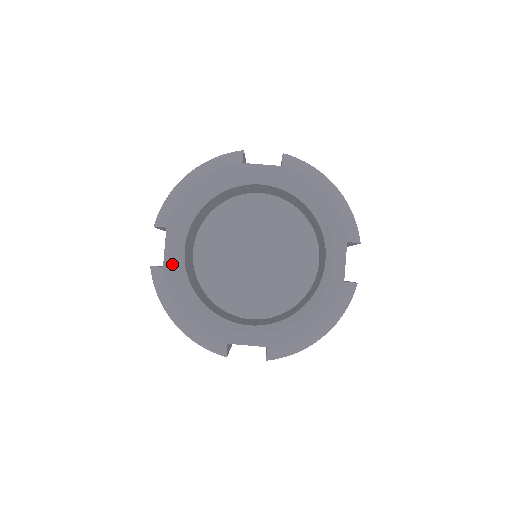
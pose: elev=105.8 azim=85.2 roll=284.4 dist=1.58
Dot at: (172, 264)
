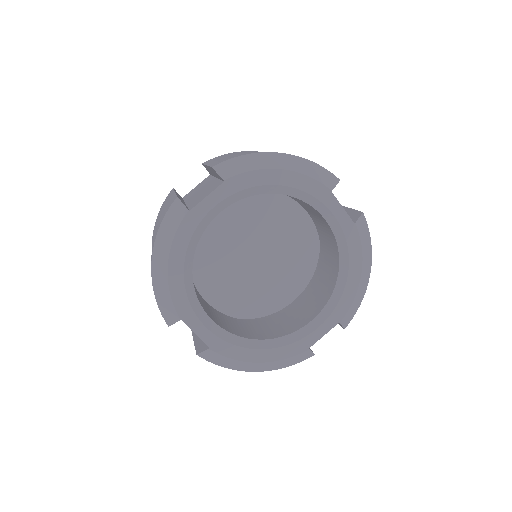
Dot at: (199, 216)
